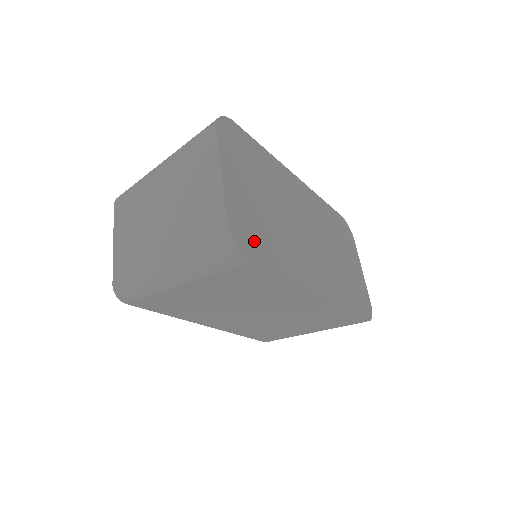
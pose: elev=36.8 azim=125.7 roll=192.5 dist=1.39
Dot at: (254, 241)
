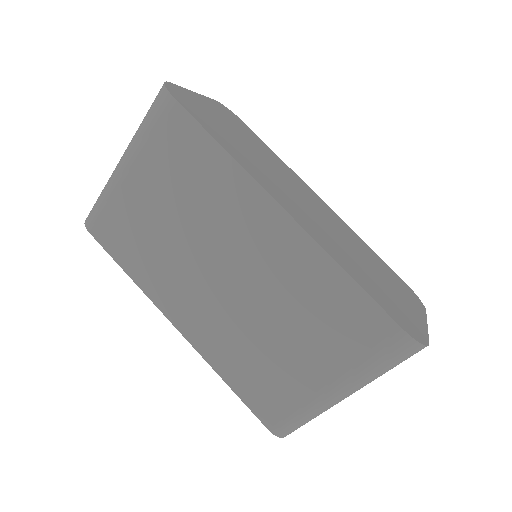
Dot at: (195, 110)
